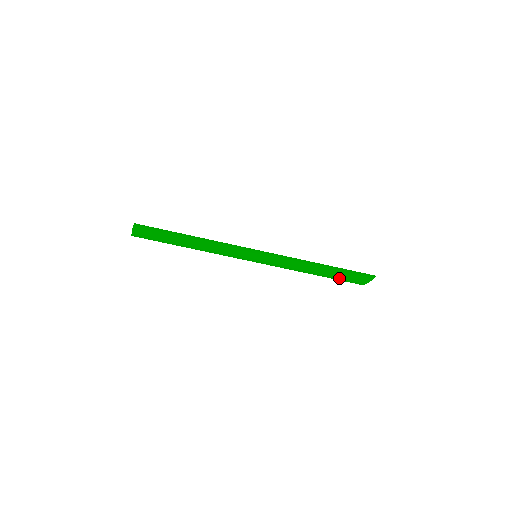
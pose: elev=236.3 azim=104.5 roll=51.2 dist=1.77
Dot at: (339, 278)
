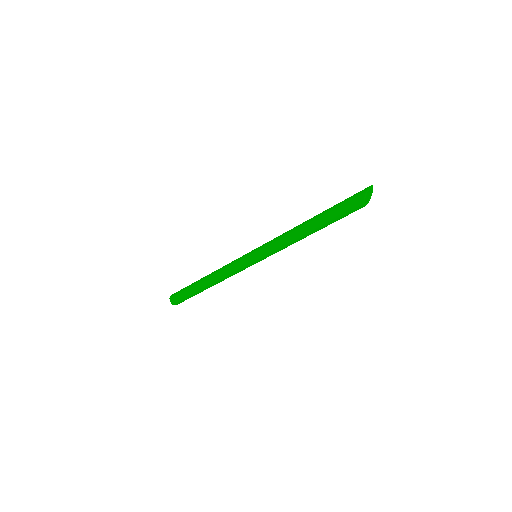
Dot at: (333, 219)
